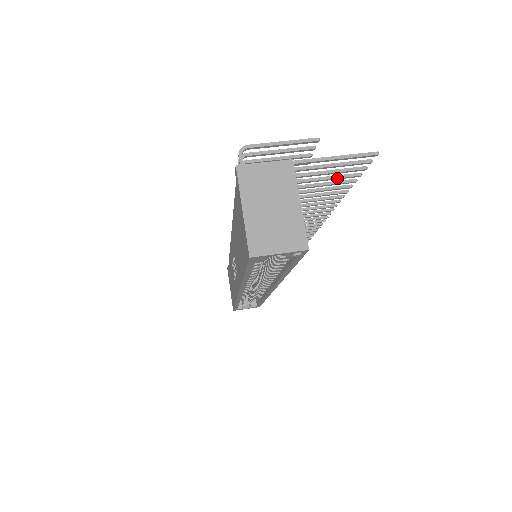
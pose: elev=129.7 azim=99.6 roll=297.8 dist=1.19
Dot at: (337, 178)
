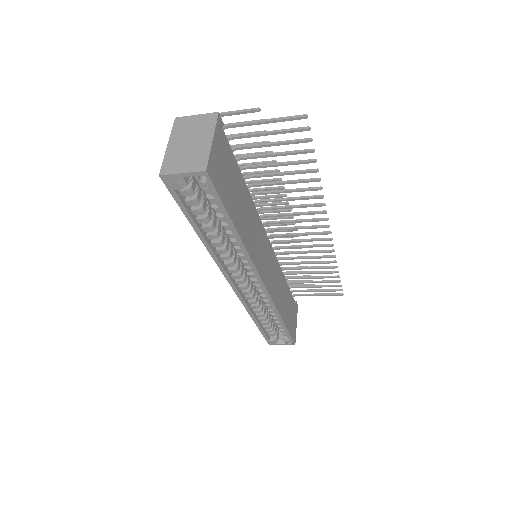
Dot at: (291, 153)
